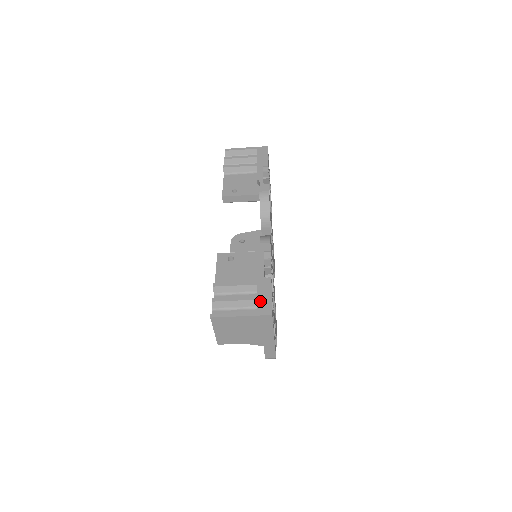
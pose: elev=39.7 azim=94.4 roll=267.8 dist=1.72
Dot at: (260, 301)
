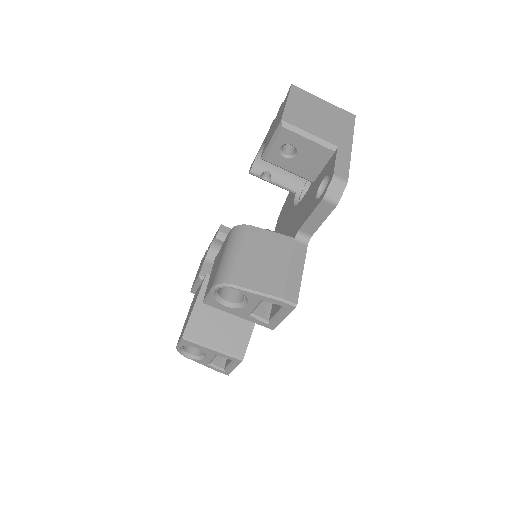
Dot at: occluded
